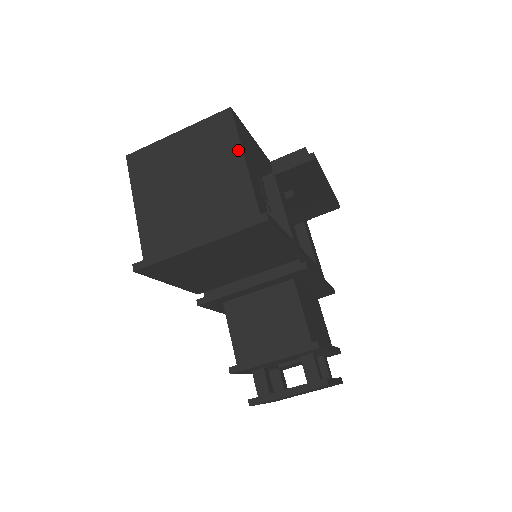
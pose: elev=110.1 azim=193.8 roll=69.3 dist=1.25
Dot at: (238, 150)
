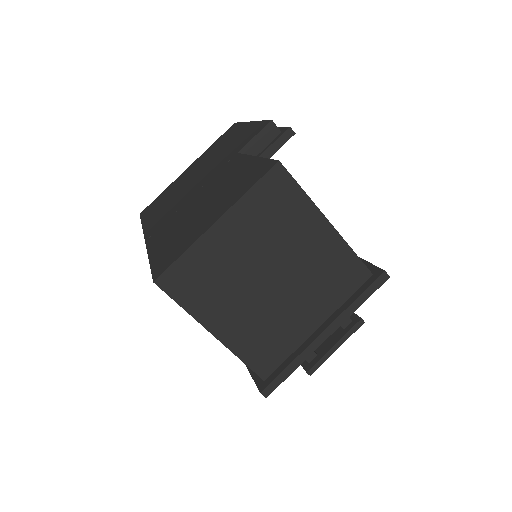
Dot at: (316, 214)
